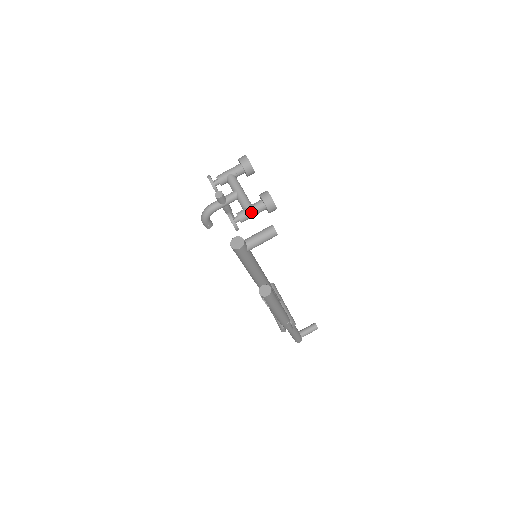
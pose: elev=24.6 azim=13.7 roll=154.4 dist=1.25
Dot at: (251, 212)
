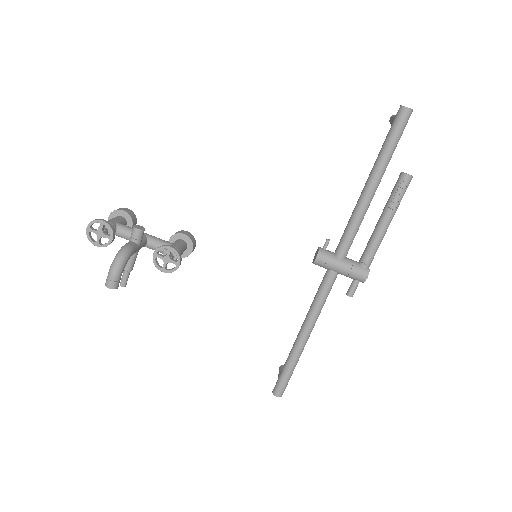
Dot at: (181, 248)
